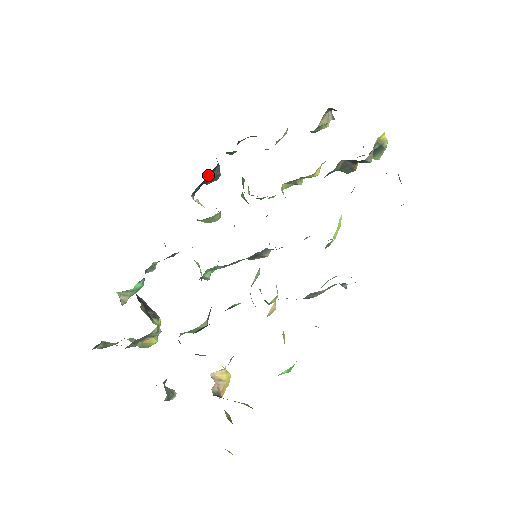
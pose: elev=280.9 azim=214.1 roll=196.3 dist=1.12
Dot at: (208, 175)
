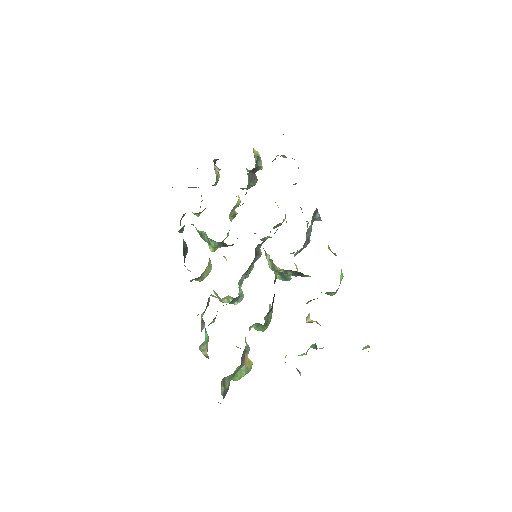
Dot at: occluded
